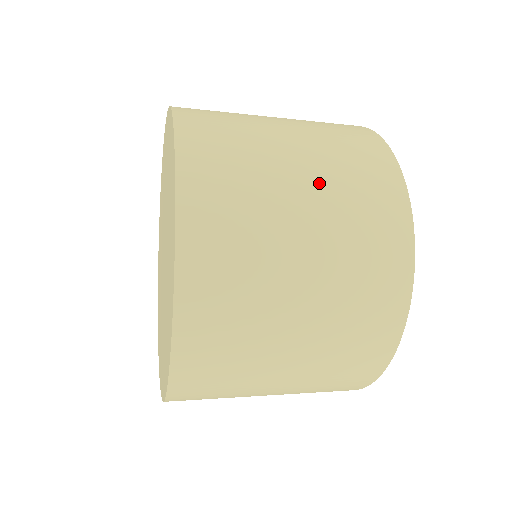
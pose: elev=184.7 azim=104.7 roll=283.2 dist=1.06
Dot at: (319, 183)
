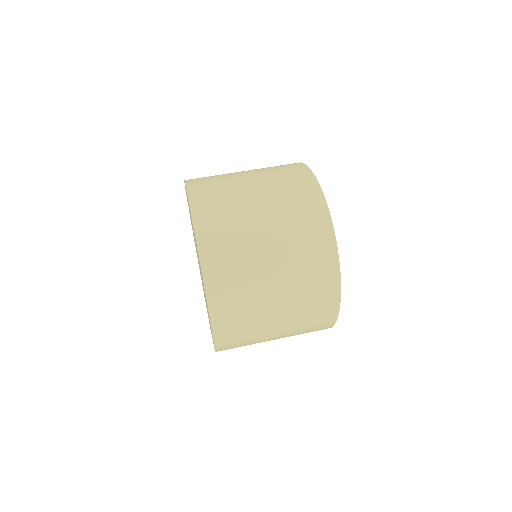
Dot at: (286, 282)
